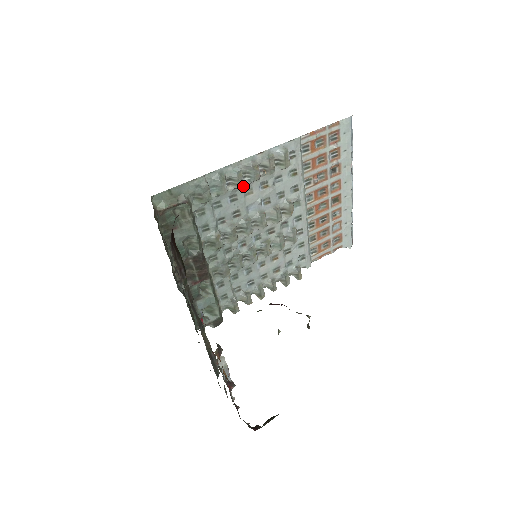
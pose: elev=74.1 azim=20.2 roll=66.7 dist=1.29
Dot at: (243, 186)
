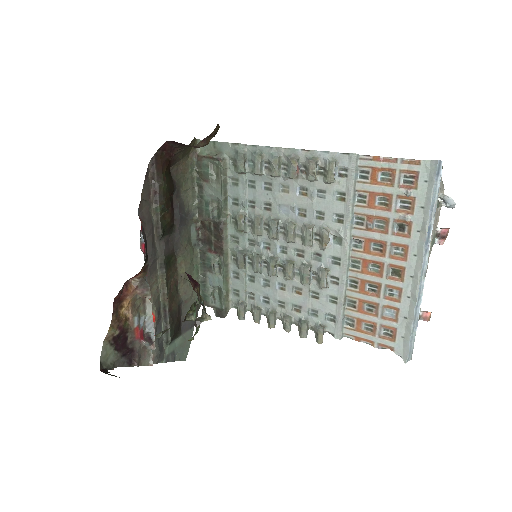
Dot at: (280, 178)
